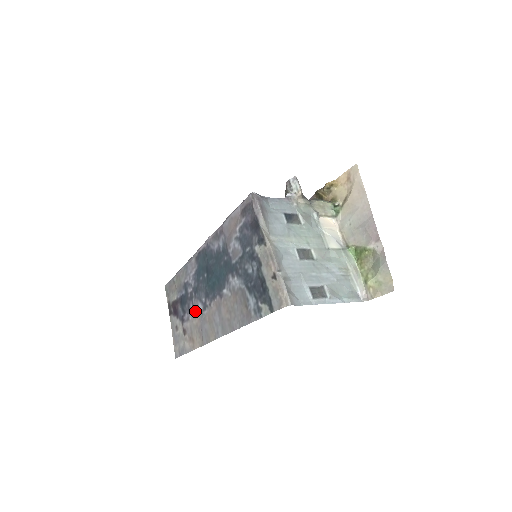
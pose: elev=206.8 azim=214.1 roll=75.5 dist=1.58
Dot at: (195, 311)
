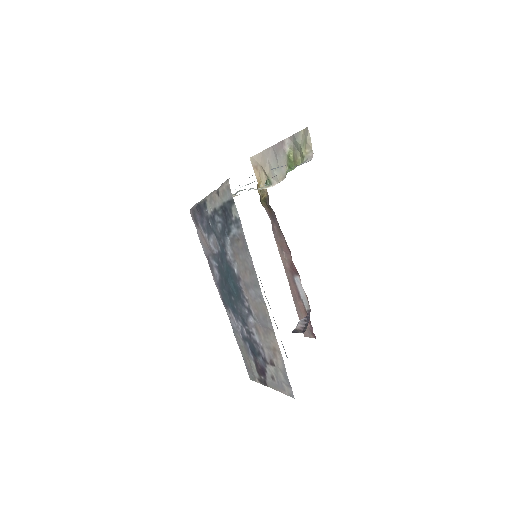
Dot at: (255, 332)
